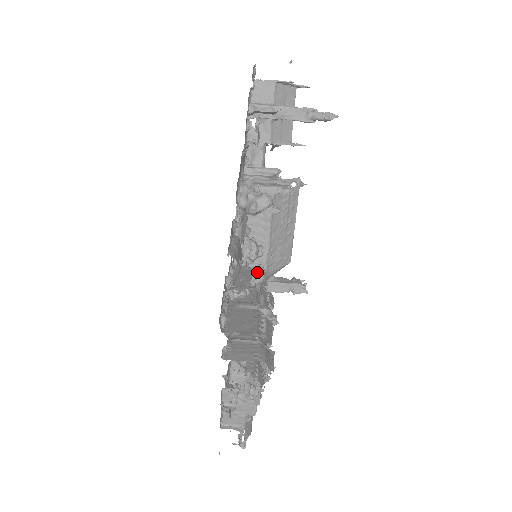
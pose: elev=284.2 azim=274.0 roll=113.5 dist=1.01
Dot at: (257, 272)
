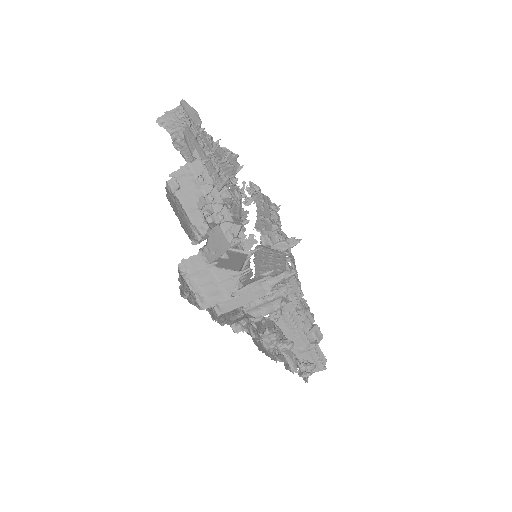
Dot at: occluded
